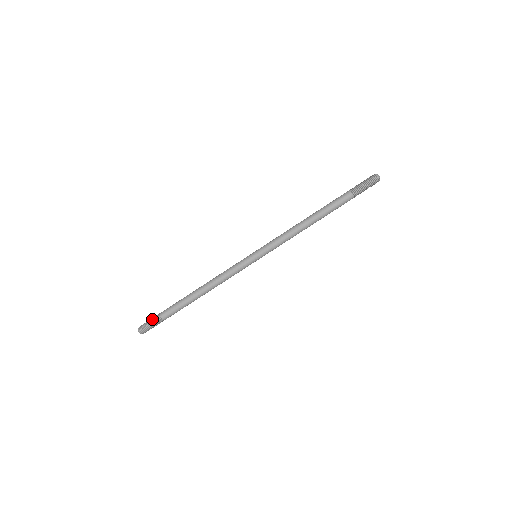
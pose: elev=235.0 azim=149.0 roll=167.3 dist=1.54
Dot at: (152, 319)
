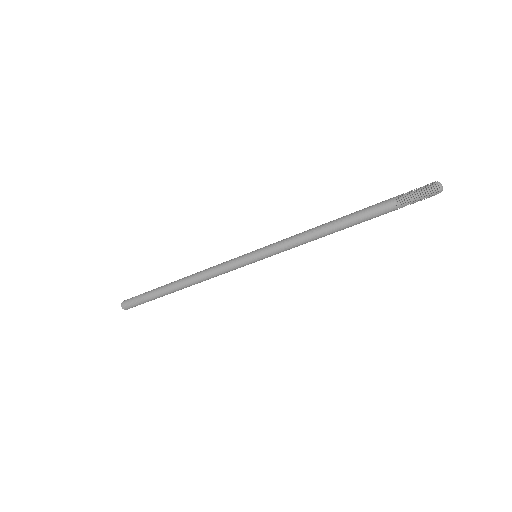
Dot at: (135, 300)
